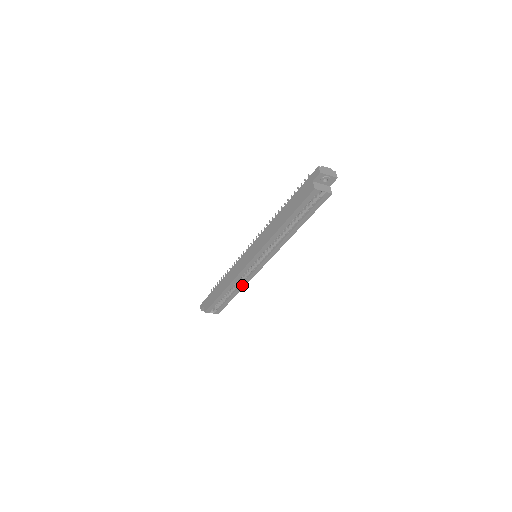
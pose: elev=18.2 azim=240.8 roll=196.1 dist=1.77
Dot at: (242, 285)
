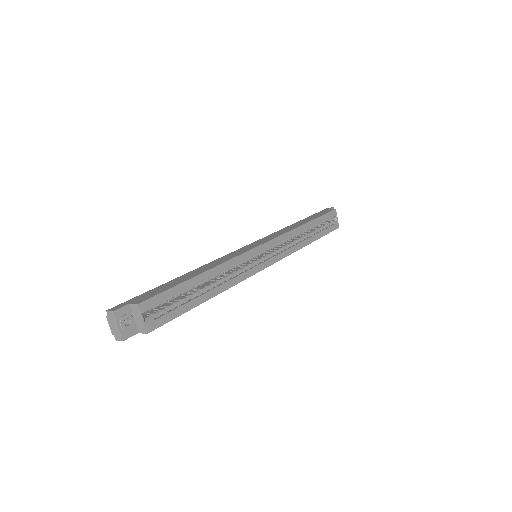
Dot at: (227, 283)
